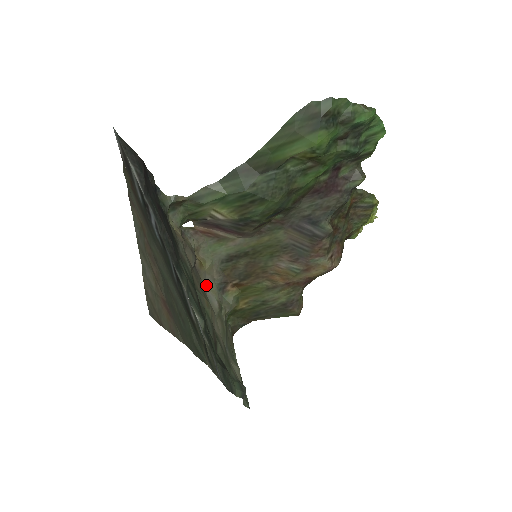
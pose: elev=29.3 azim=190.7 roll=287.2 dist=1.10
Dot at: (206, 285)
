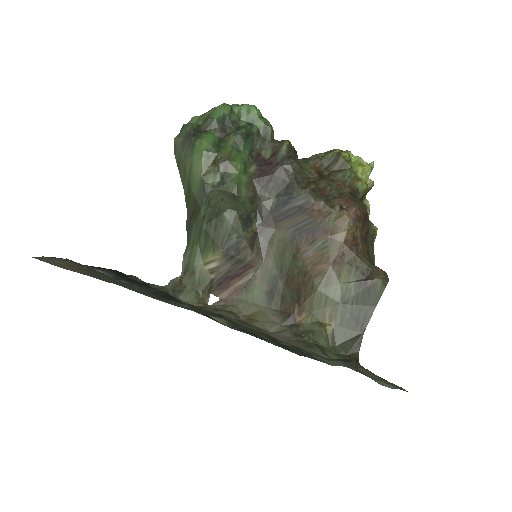
Dot at: (270, 331)
